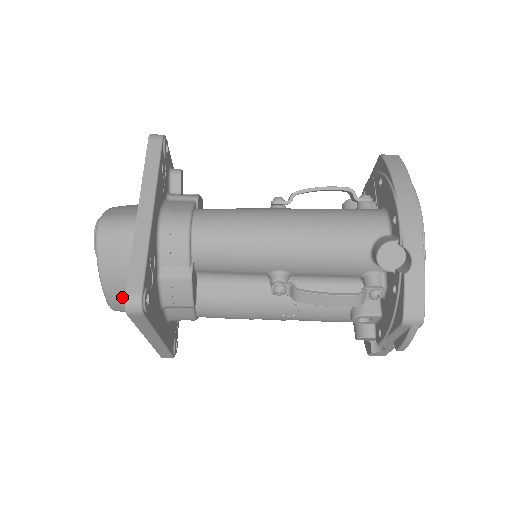
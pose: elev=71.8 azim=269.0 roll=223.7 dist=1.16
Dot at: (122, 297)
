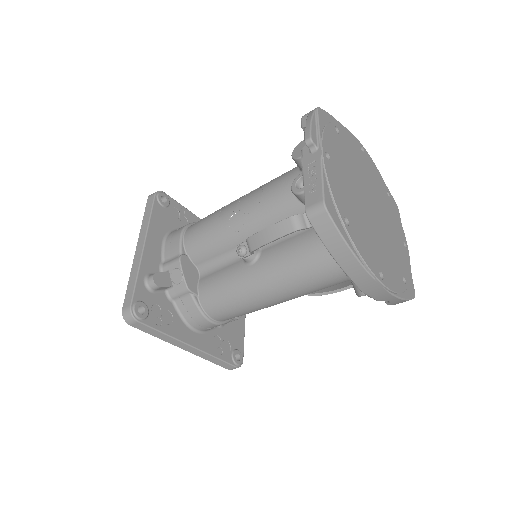
Dot at: occluded
